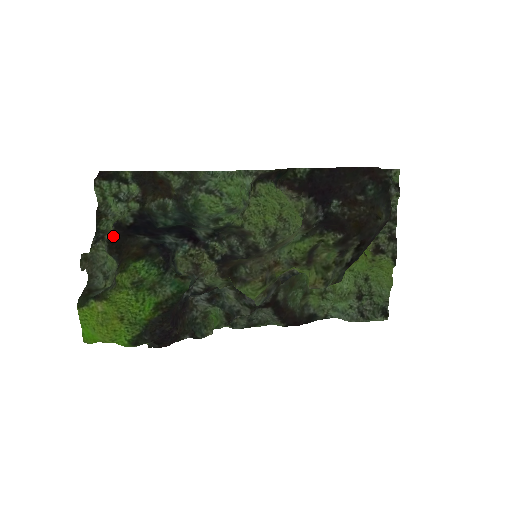
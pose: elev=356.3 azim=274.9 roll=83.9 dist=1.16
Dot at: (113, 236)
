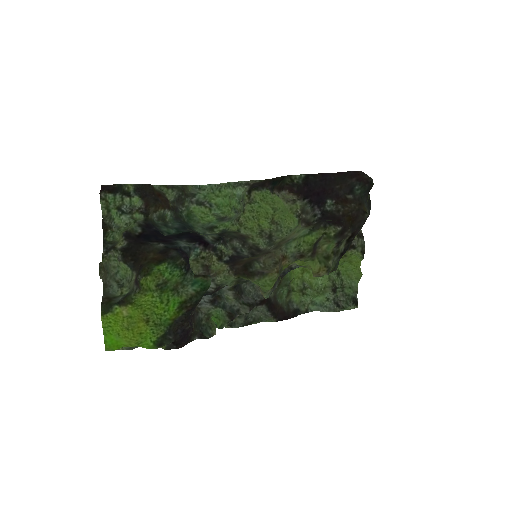
Dot at: (125, 245)
